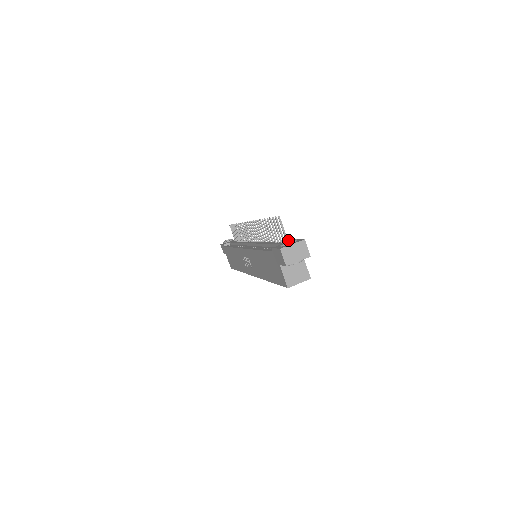
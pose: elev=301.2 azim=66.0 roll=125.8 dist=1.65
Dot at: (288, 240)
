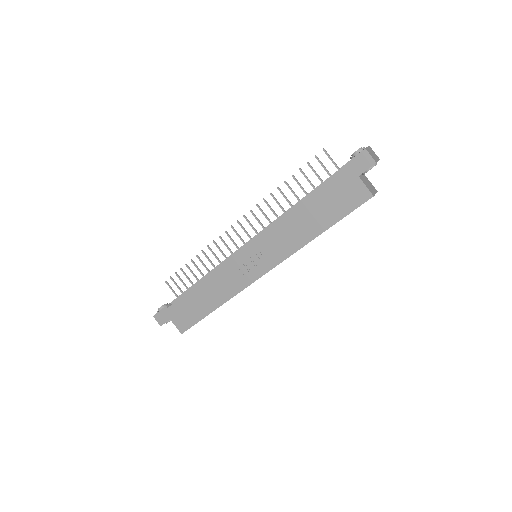
Dot at: (359, 148)
